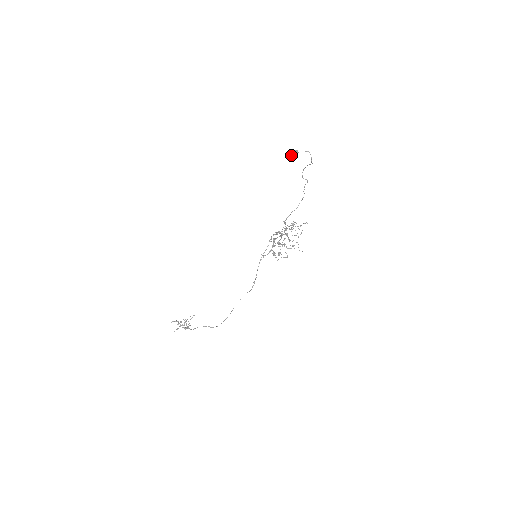
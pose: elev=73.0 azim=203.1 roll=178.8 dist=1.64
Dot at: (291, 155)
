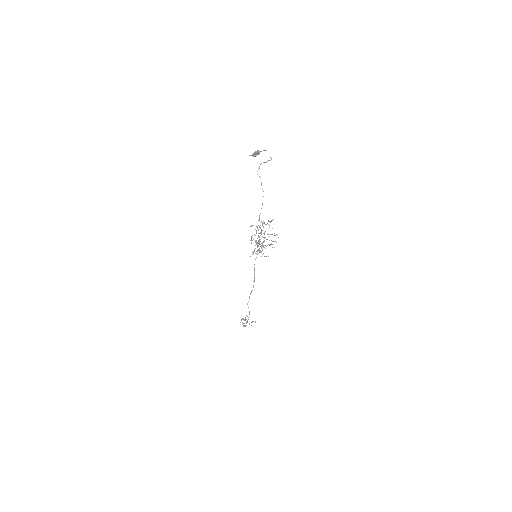
Dot at: (254, 156)
